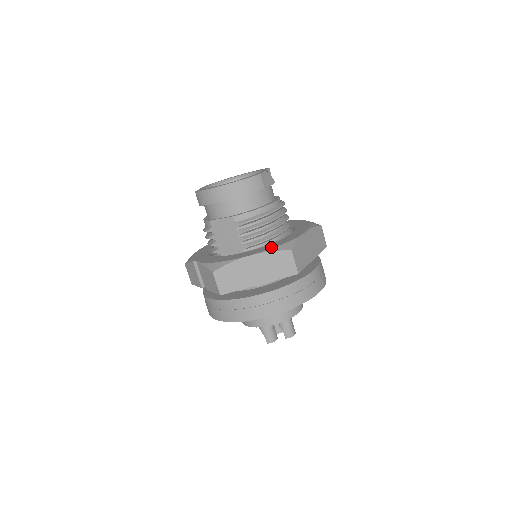
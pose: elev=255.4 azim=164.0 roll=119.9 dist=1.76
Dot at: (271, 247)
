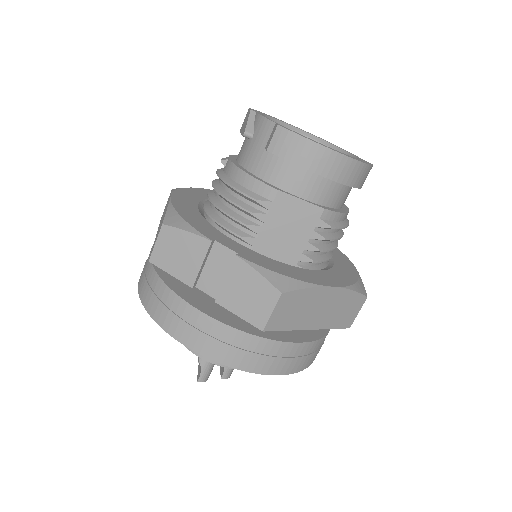
Dot at: (347, 281)
